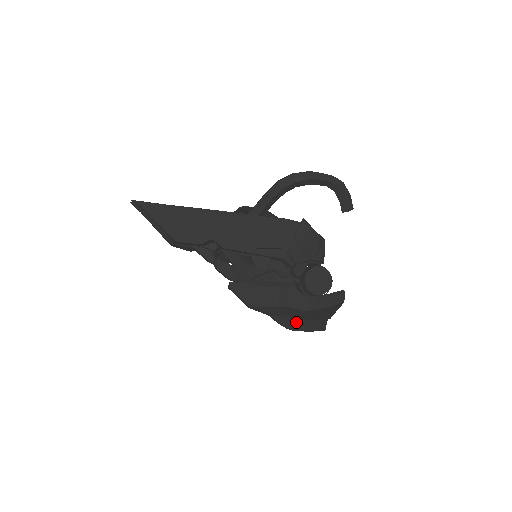
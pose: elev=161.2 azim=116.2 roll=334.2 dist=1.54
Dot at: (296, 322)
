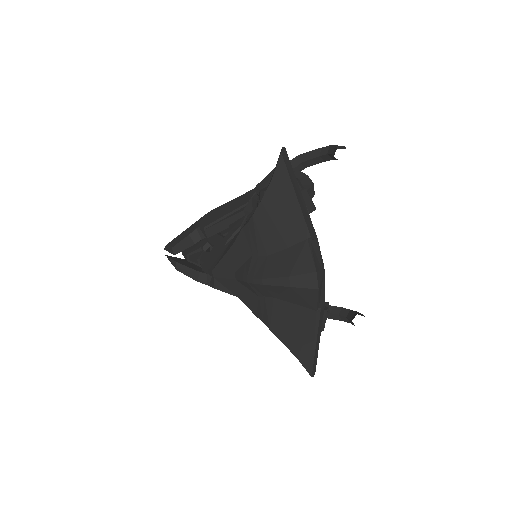
Dot at: (263, 263)
